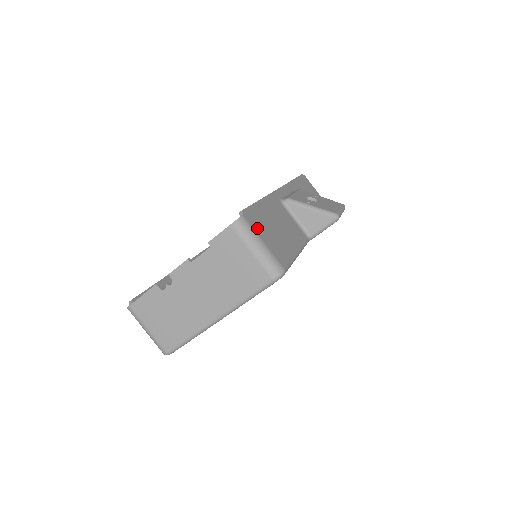
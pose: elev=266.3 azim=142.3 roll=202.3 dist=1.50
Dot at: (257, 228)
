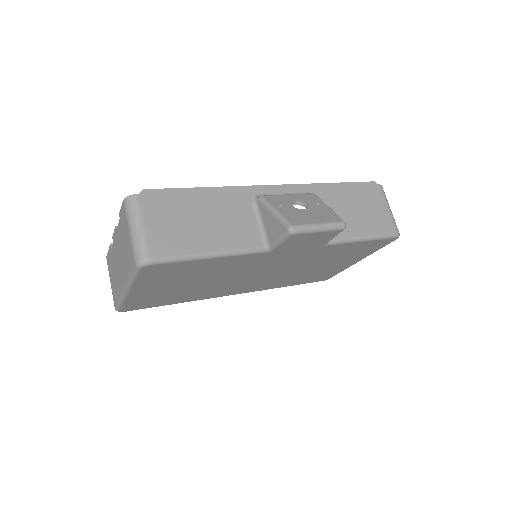
Dot at: (150, 211)
